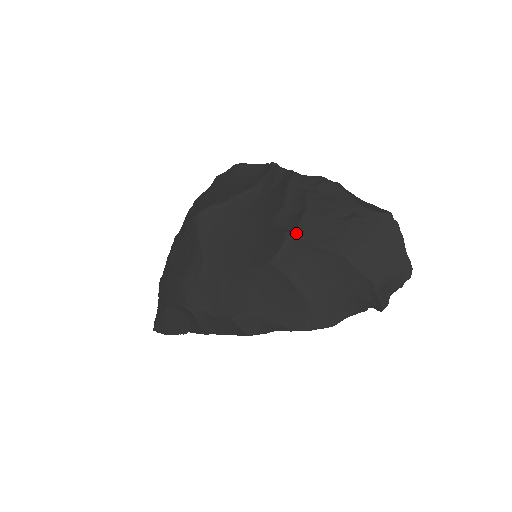
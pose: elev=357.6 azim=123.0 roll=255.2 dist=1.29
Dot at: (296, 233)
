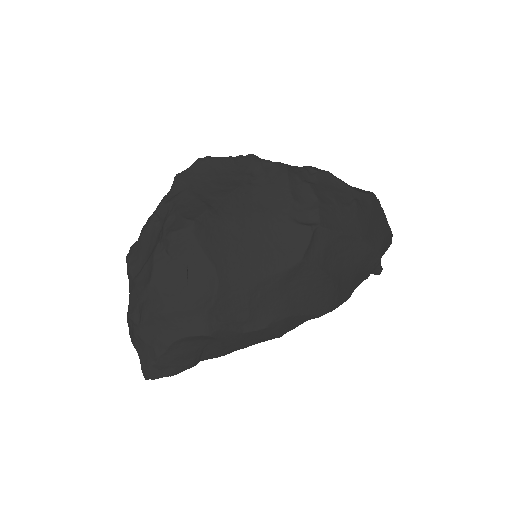
Dot at: (321, 225)
